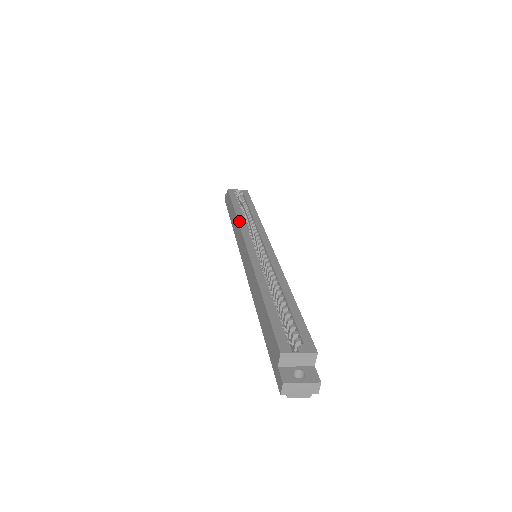
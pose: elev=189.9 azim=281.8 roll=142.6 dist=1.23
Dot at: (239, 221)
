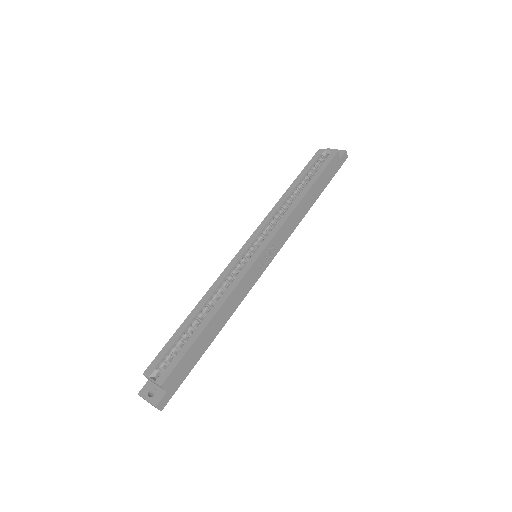
Dot at: (273, 209)
